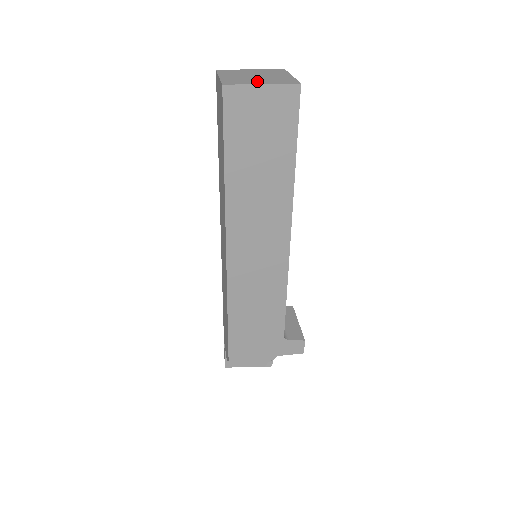
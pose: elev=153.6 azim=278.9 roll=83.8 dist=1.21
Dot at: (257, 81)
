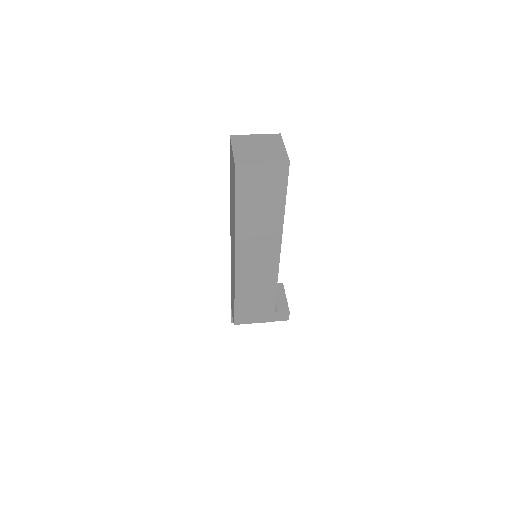
Dot at: (259, 158)
